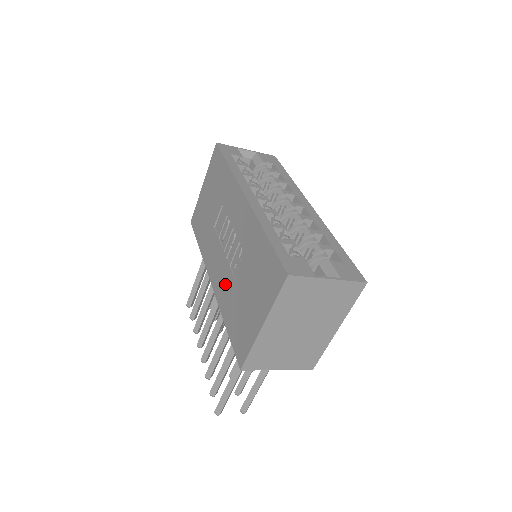
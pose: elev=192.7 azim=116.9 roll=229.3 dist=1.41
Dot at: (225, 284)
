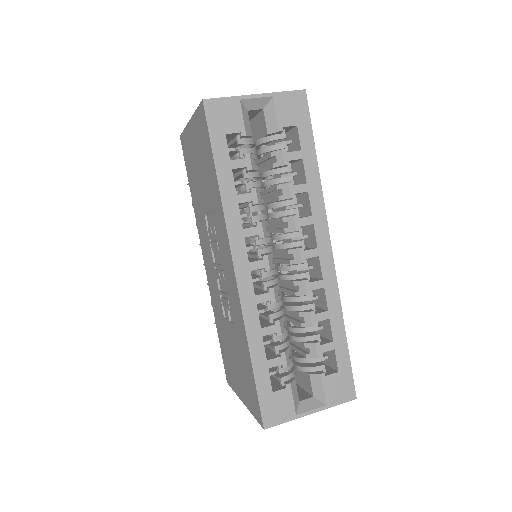
Dot at: (216, 299)
